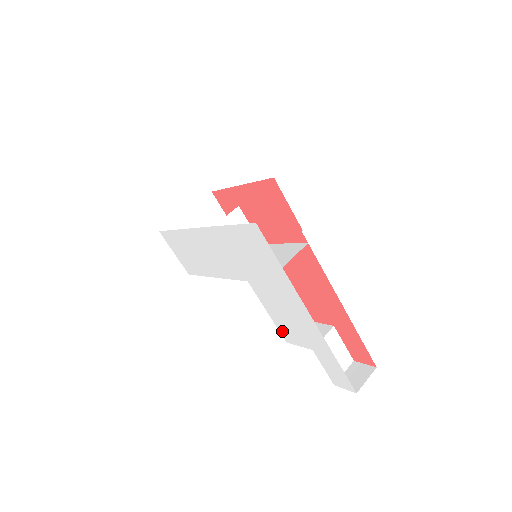
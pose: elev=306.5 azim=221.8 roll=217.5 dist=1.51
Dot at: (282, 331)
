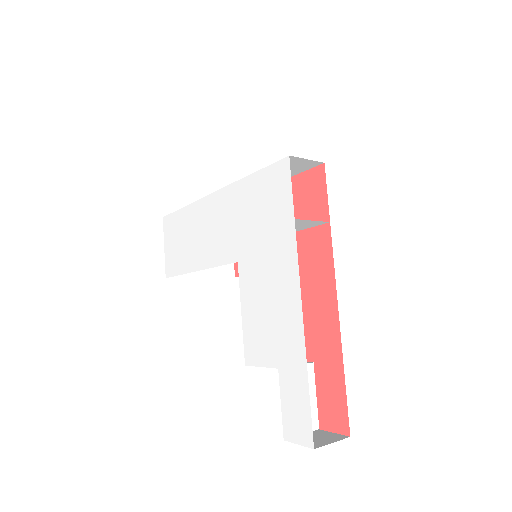
Dot at: (248, 343)
